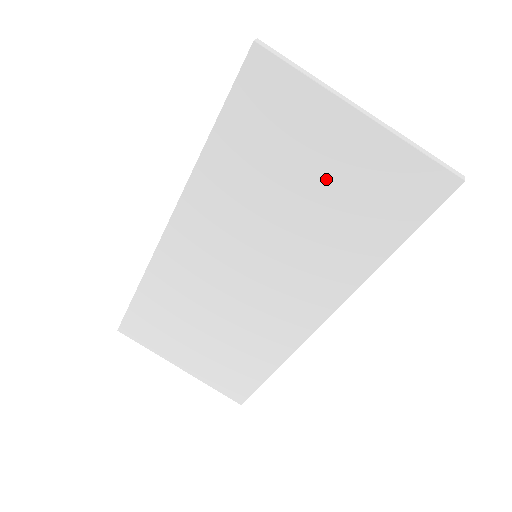
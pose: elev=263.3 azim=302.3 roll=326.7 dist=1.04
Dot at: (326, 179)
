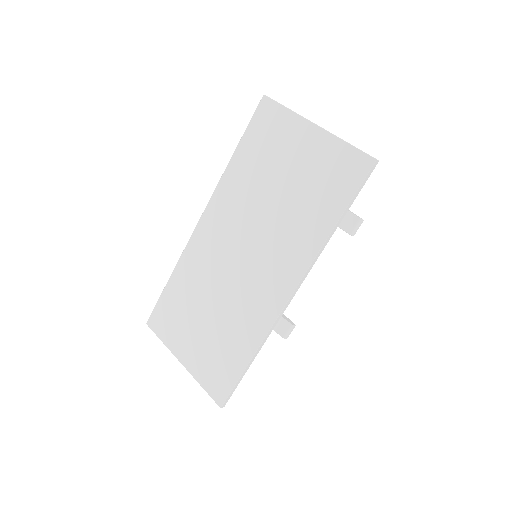
Dot at: (296, 170)
